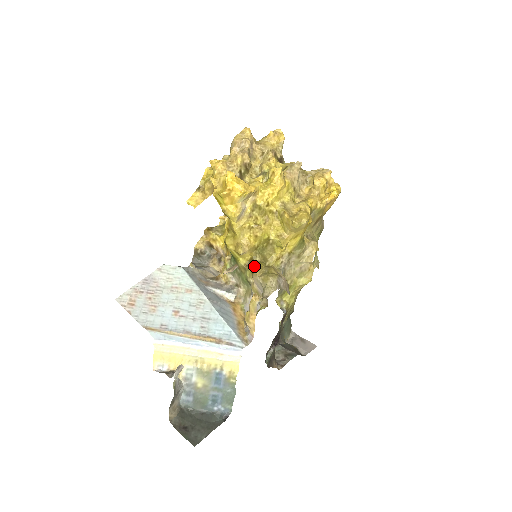
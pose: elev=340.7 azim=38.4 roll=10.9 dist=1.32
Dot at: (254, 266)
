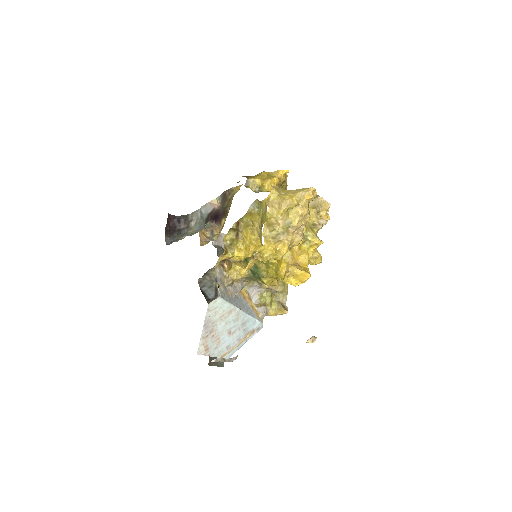
Dot at: occluded
